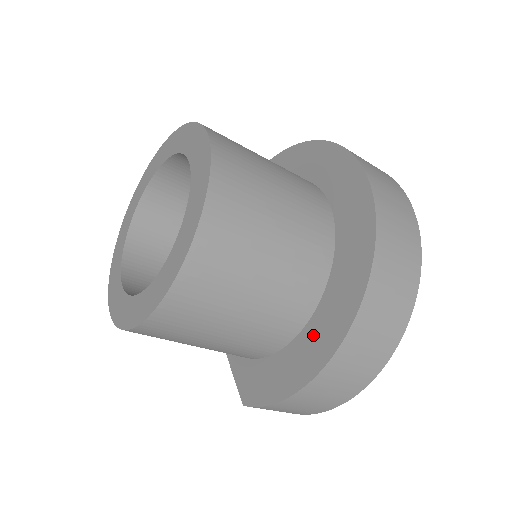
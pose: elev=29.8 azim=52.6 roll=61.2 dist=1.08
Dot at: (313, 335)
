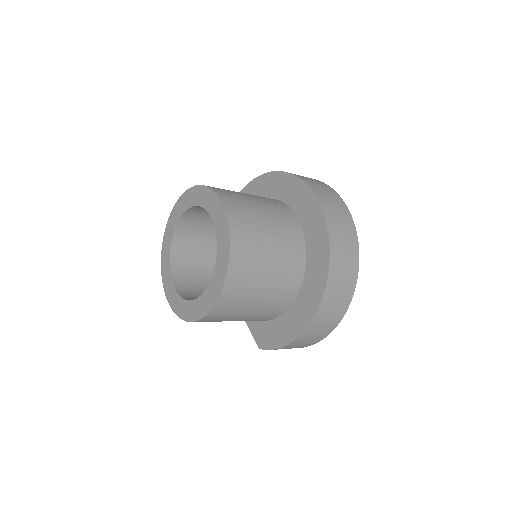
Dot at: (297, 310)
